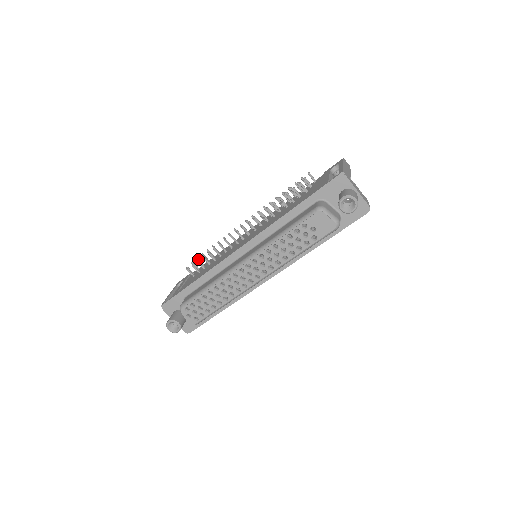
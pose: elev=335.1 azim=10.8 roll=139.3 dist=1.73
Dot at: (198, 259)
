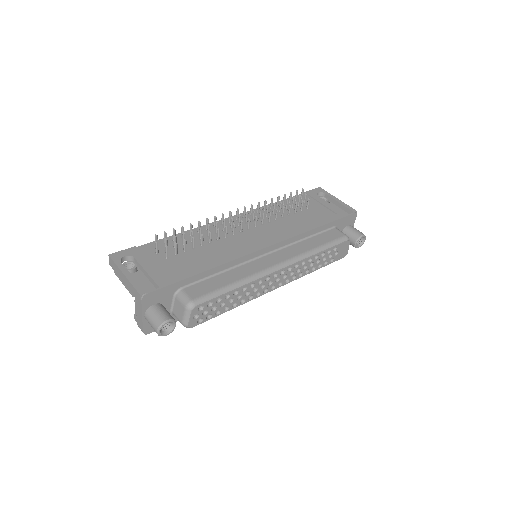
Dot at: occluded
